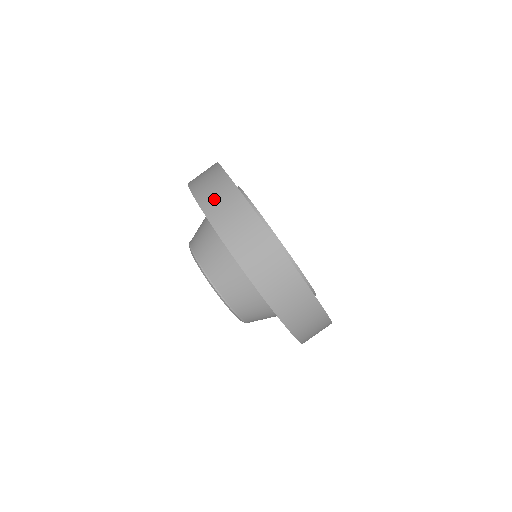
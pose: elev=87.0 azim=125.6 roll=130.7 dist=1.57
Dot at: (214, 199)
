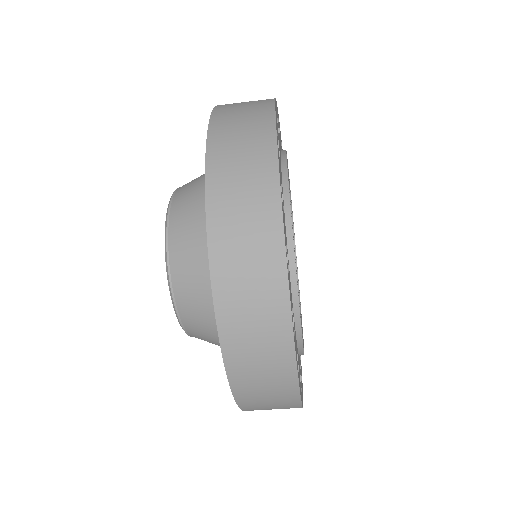
Dot at: (262, 405)
